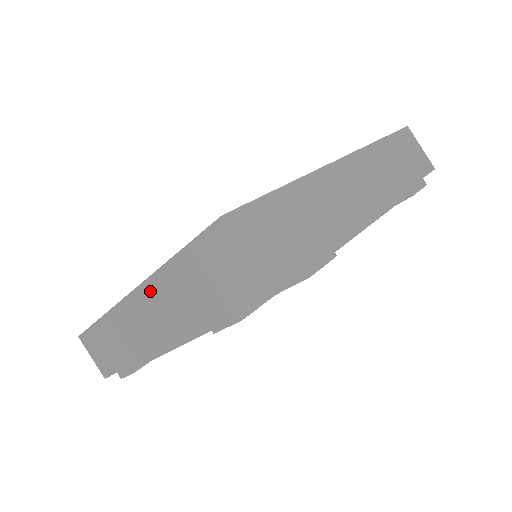
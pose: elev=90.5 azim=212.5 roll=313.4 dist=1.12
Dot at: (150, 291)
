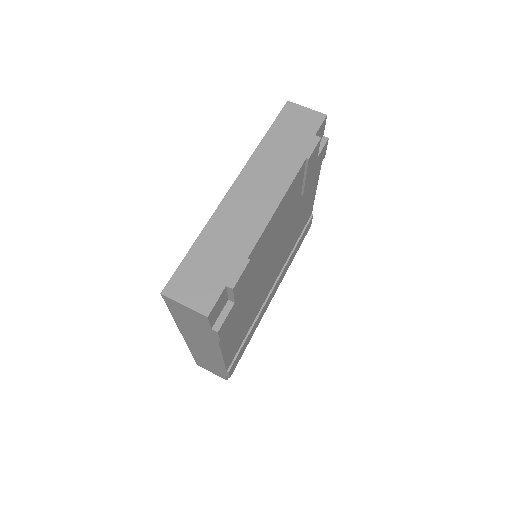
Dot at: (252, 169)
